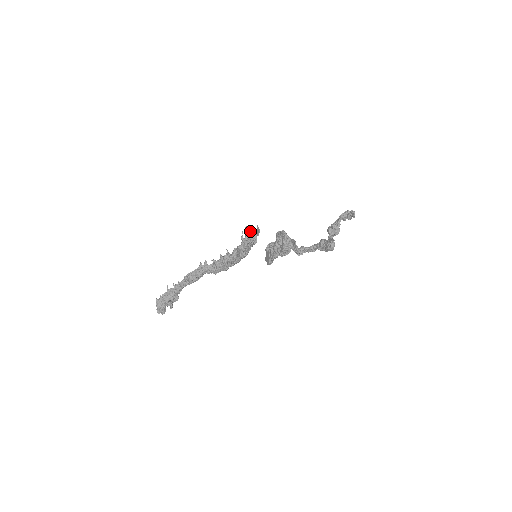
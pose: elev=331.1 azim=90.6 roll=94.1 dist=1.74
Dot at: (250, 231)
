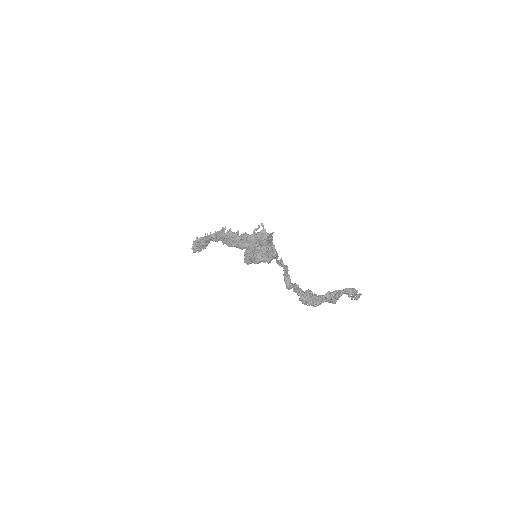
Dot at: occluded
